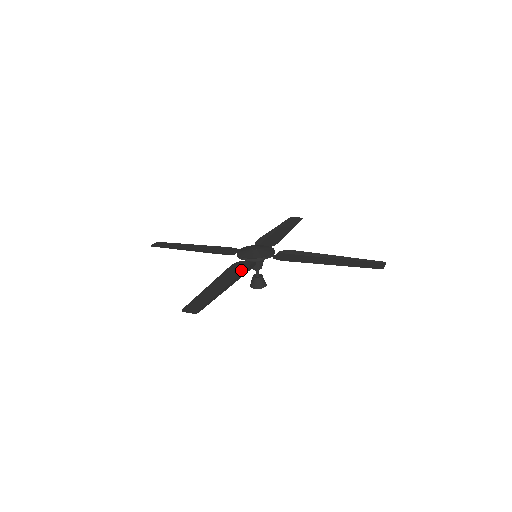
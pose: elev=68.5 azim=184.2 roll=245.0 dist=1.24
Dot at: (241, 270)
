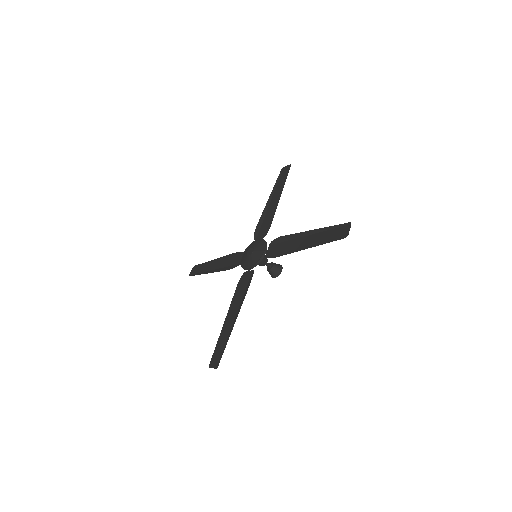
Dot at: (244, 289)
